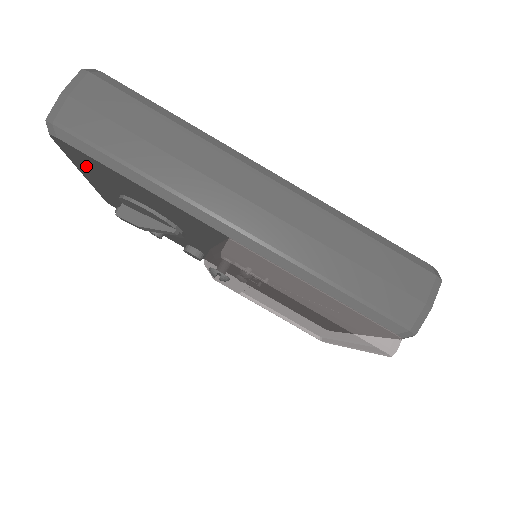
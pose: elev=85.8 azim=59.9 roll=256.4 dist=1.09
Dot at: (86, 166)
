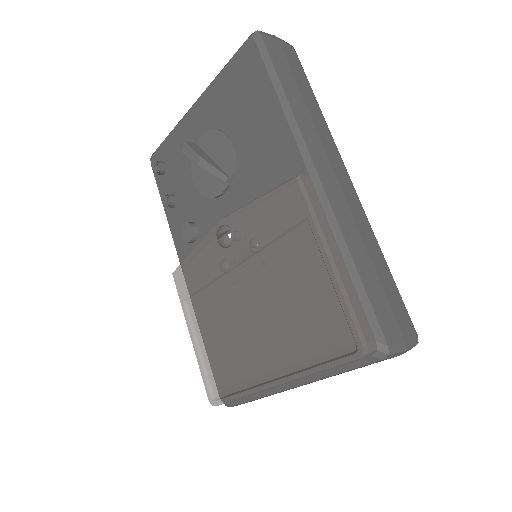
Dot at: (229, 83)
